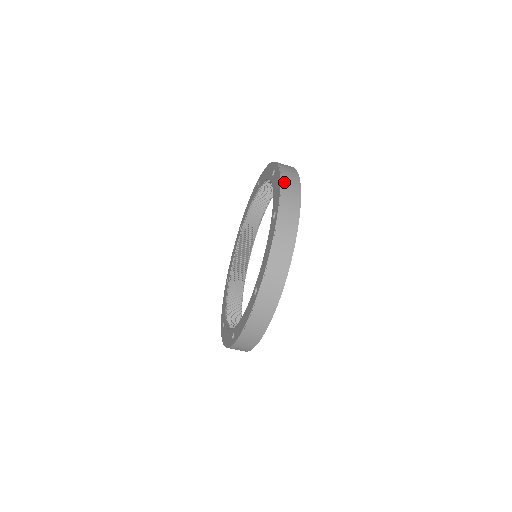
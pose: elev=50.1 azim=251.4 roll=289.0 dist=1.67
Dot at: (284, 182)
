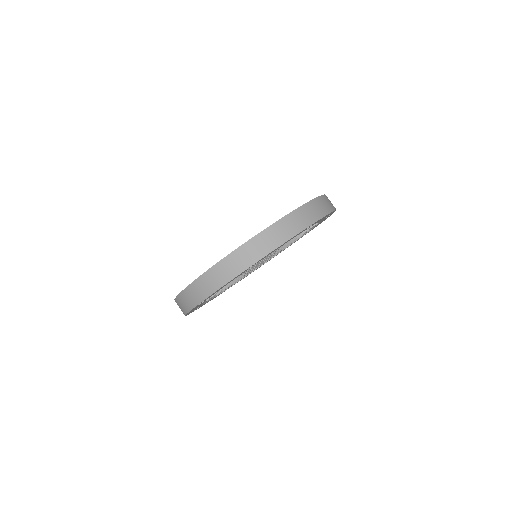
Dot at: (322, 198)
